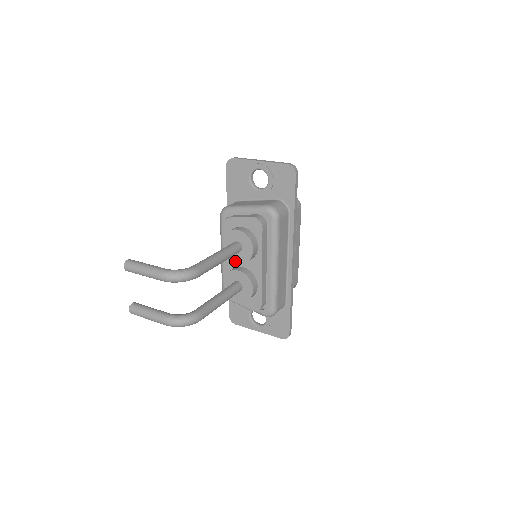
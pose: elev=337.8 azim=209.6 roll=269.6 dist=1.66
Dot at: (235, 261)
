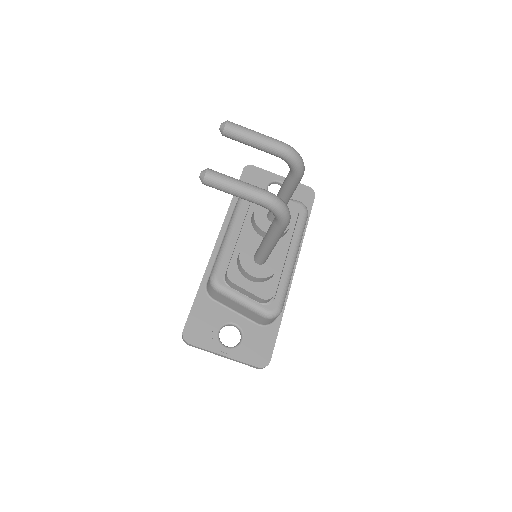
Dot at: (265, 231)
